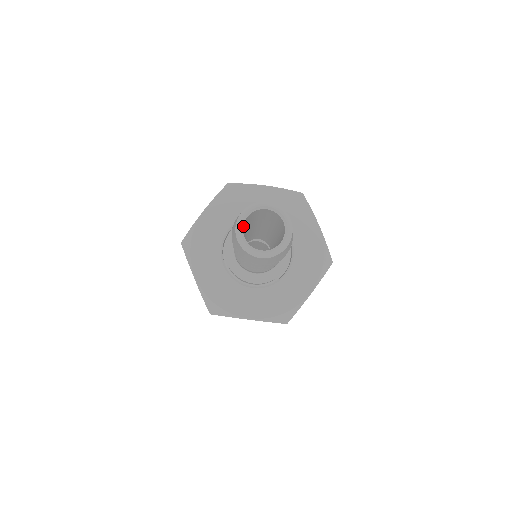
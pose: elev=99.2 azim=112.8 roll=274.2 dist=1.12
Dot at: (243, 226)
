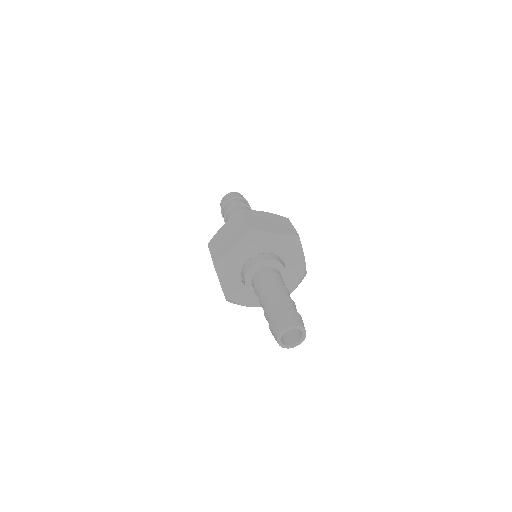
Dot at: (281, 334)
